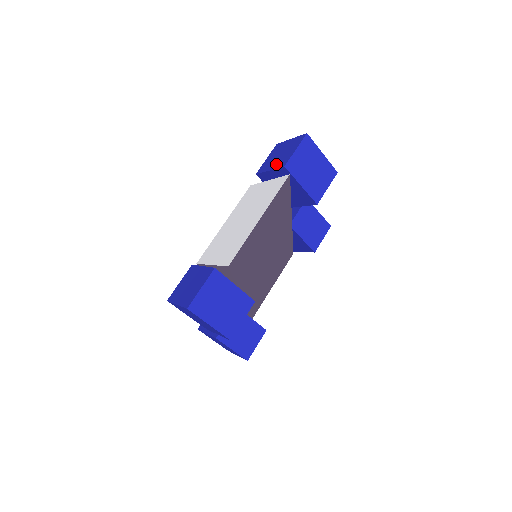
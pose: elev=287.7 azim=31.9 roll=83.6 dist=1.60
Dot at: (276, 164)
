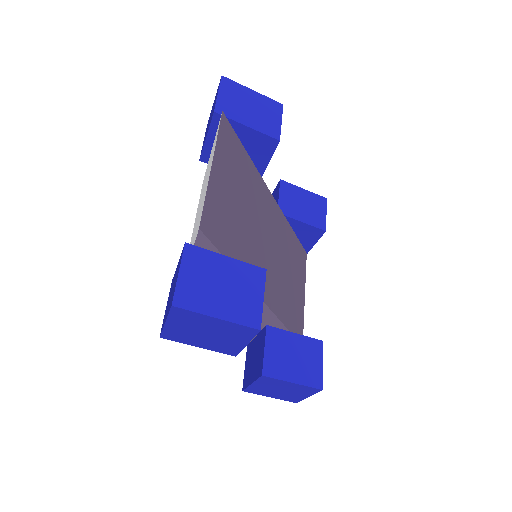
Dot at: occluded
